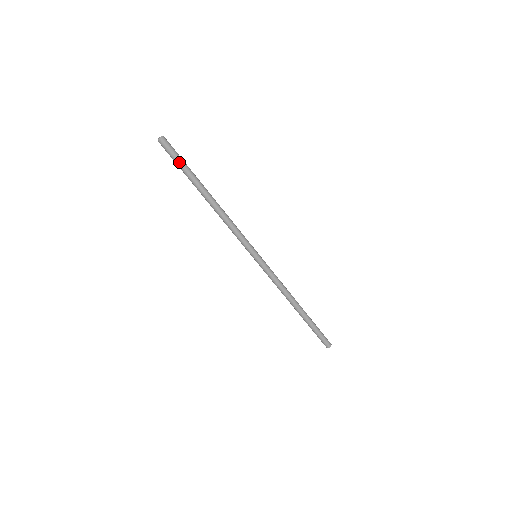
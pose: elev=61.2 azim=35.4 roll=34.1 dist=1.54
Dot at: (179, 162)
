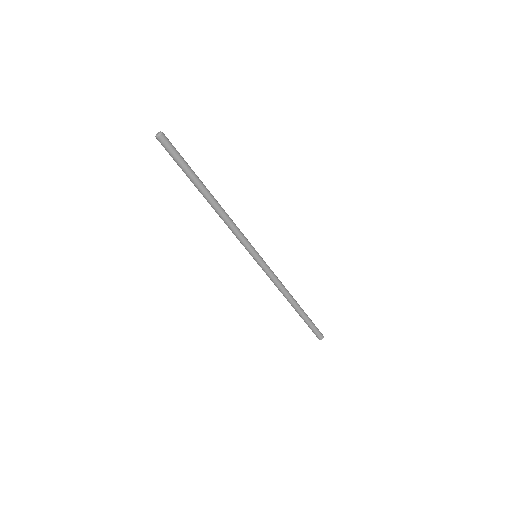
Dot at: (177, 162)
